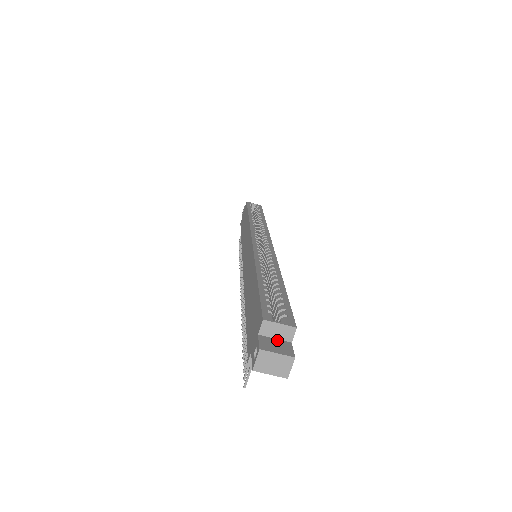
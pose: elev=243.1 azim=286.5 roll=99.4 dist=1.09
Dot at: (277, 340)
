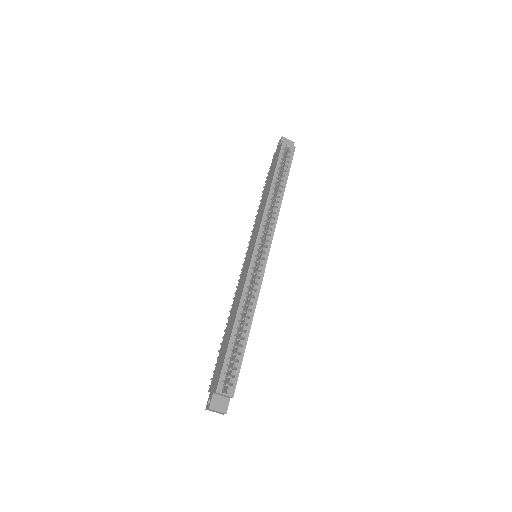
Dot at: (222, 397)
